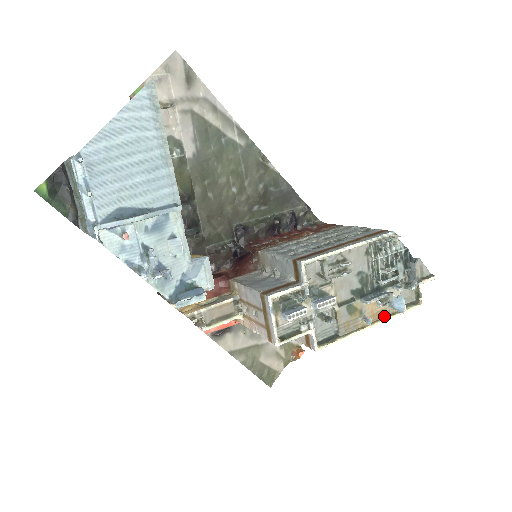
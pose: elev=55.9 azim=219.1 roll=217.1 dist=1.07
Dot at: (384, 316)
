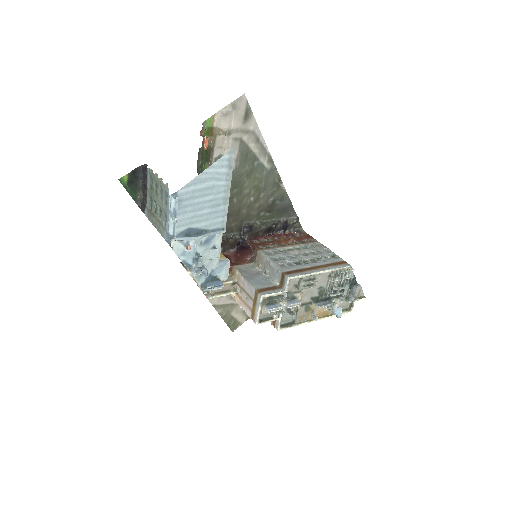
Dot at: (326, 315)
